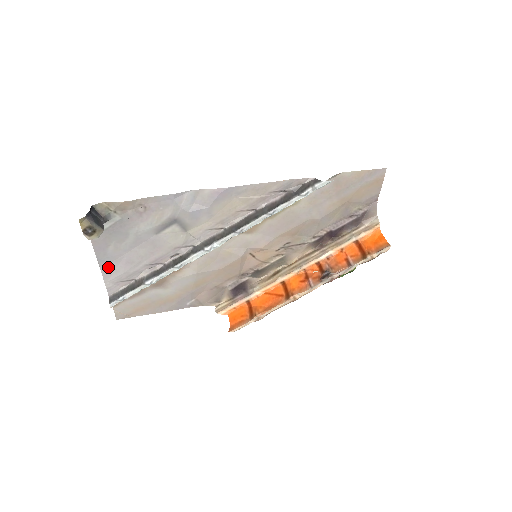
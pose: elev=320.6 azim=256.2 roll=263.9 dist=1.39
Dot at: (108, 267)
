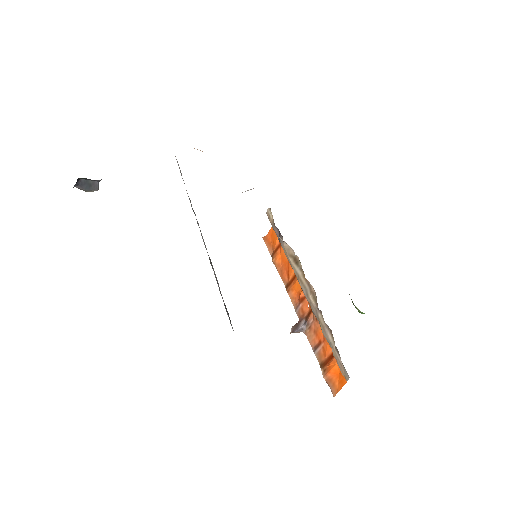
Dot at: occluded
